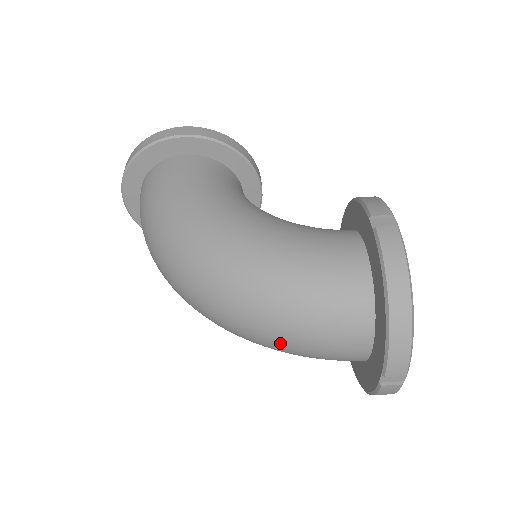
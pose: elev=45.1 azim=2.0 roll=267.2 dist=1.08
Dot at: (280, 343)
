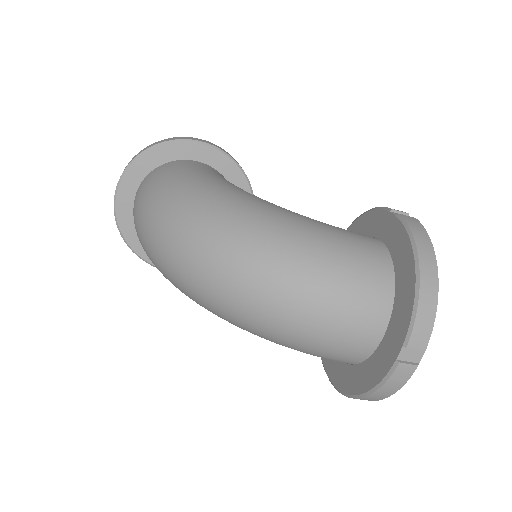
Dot at: (293, 314)
